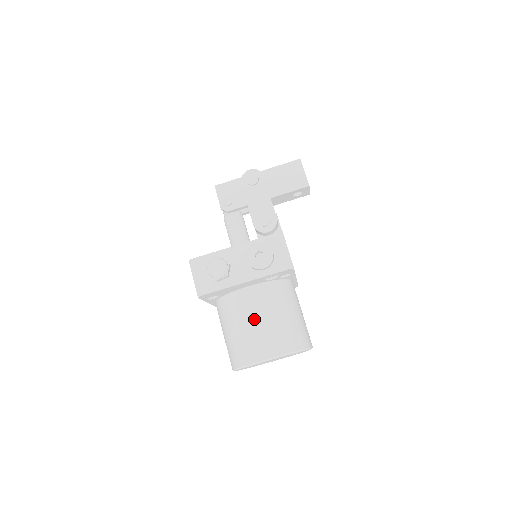
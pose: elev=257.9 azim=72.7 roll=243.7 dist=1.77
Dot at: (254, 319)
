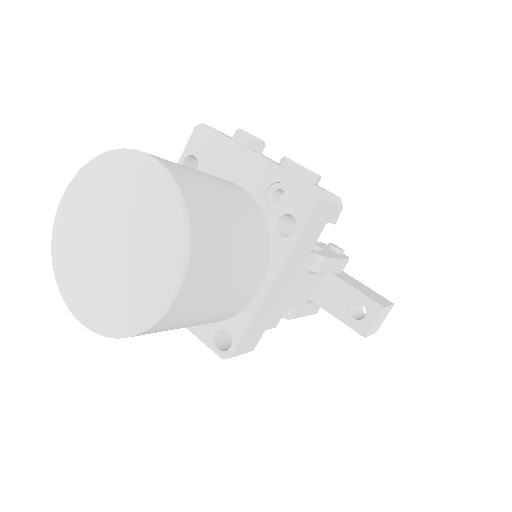
Dot at: (202, 172)
